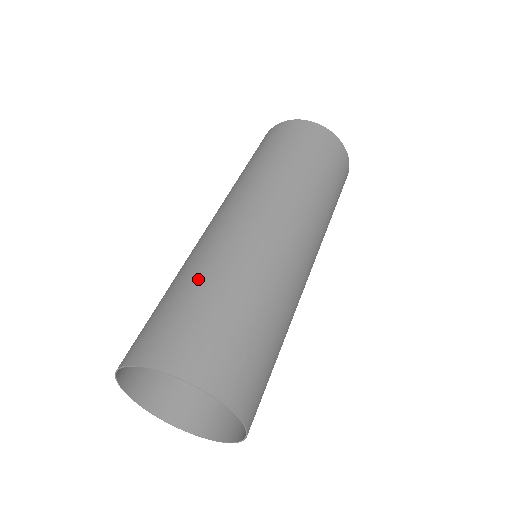
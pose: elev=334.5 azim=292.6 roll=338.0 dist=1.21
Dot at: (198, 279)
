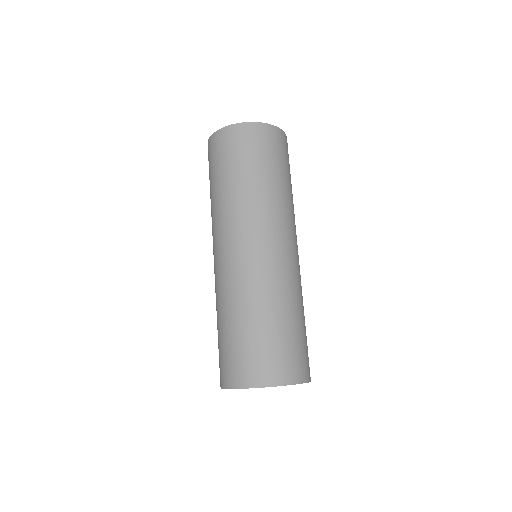
Dot at: (273, 313)
